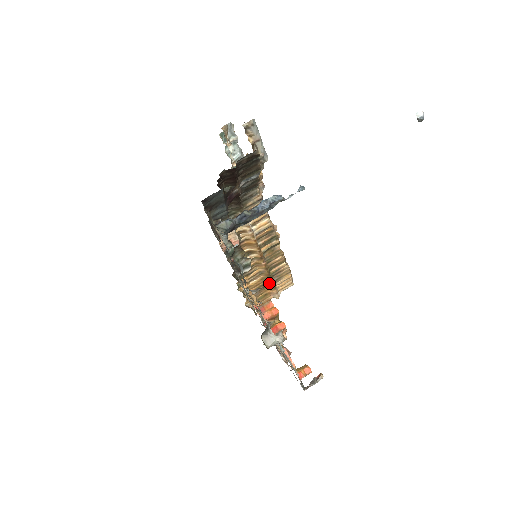
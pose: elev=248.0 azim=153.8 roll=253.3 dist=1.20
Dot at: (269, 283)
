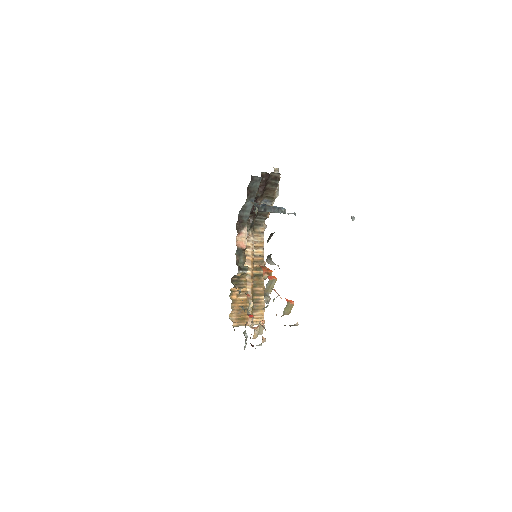
Dot at: occluded
